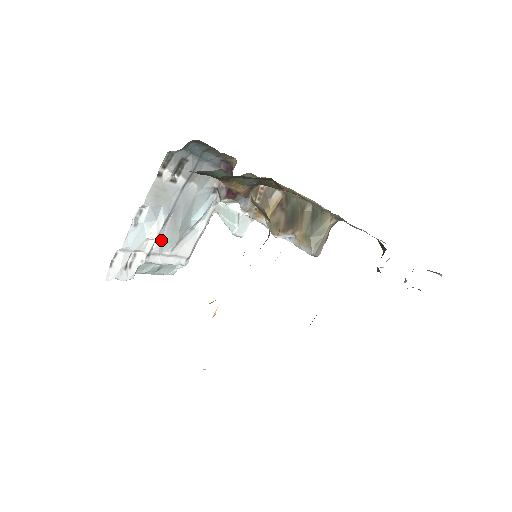
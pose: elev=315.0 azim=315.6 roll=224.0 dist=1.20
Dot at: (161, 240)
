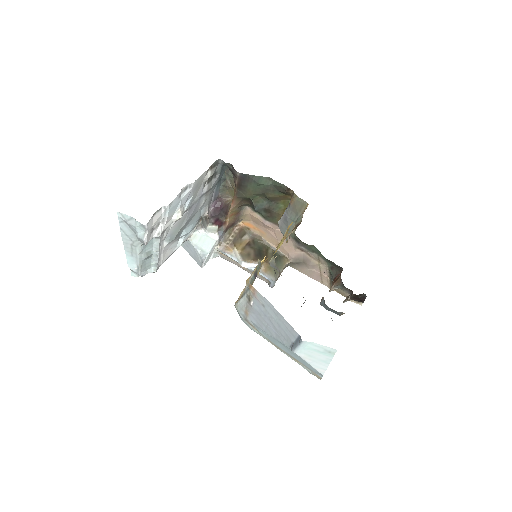
Dot at: (170, 228)
